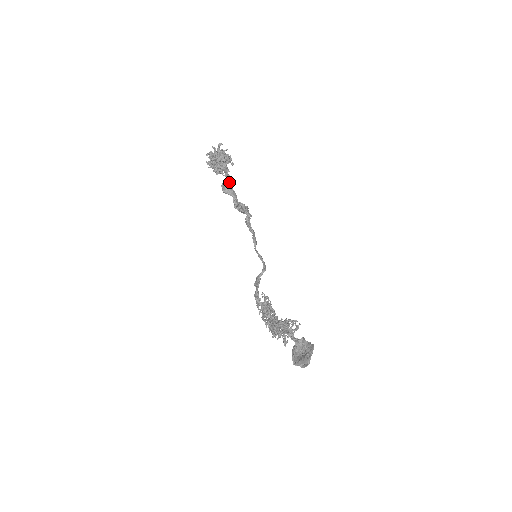
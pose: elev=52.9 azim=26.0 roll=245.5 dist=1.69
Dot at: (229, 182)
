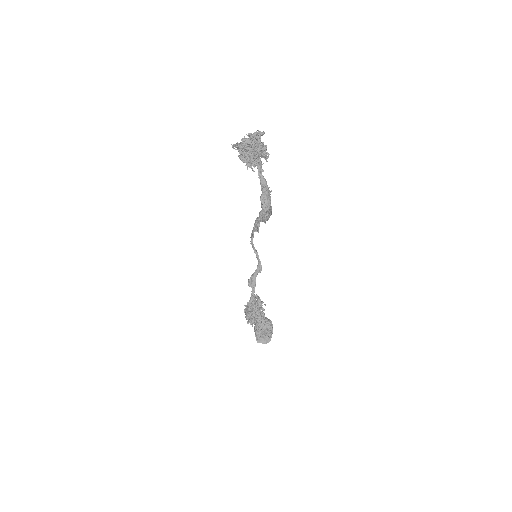
Dot at: (270, 197)
